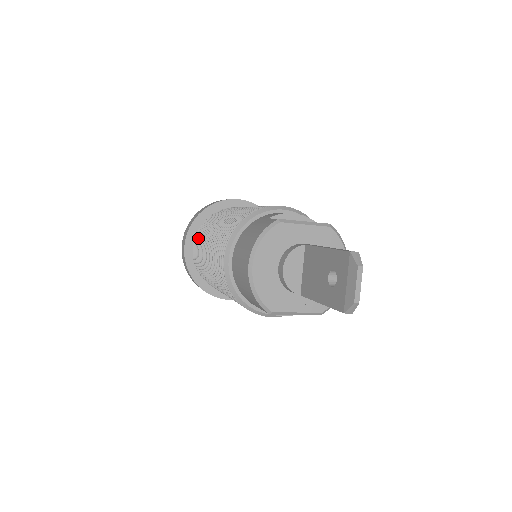
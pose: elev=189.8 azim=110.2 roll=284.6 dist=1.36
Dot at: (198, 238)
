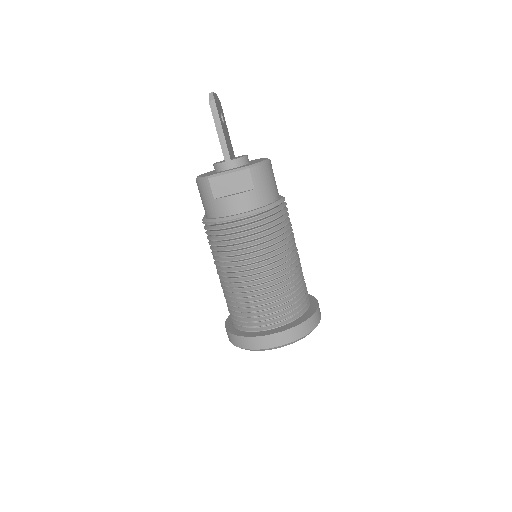
Dot at: occluded
